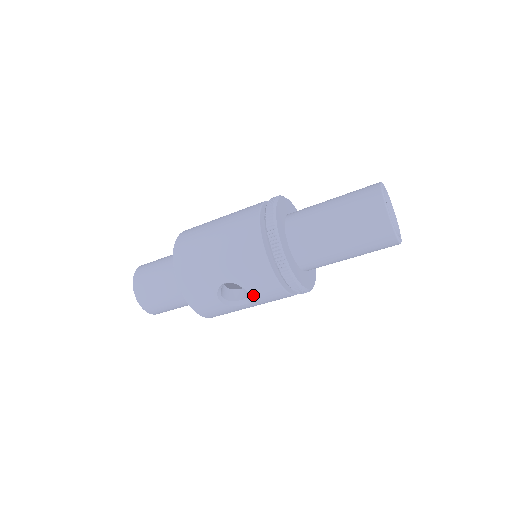
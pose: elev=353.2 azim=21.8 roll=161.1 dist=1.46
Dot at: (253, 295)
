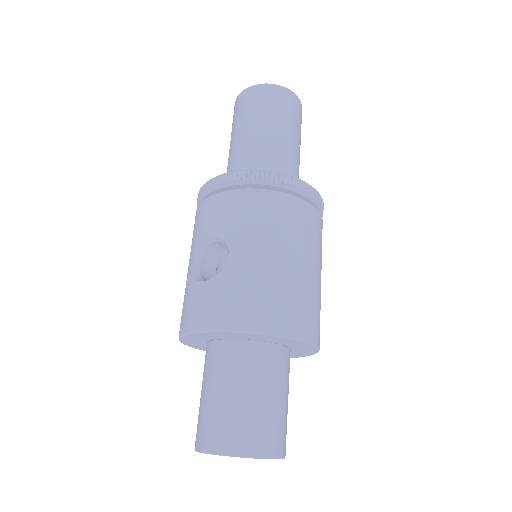
Dot at: (216, 232)
